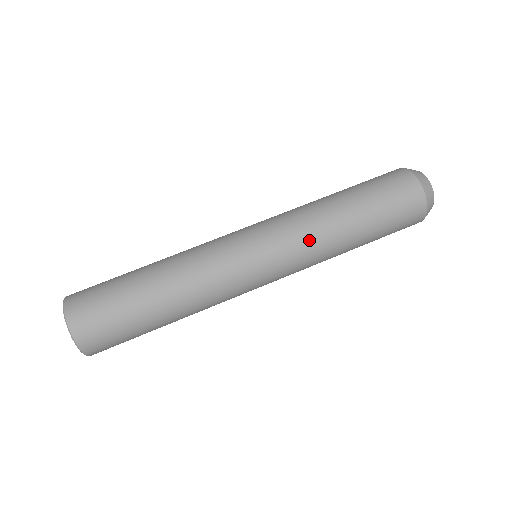
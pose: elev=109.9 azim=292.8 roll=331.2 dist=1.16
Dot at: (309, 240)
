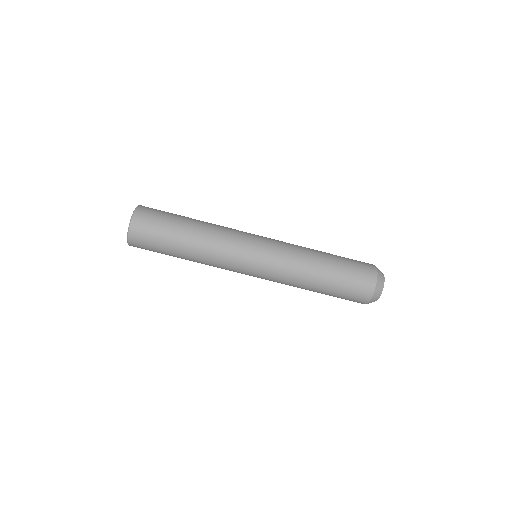
Dot at: occluded
